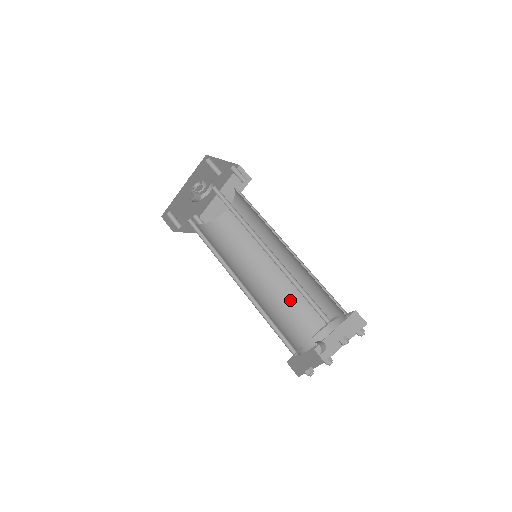
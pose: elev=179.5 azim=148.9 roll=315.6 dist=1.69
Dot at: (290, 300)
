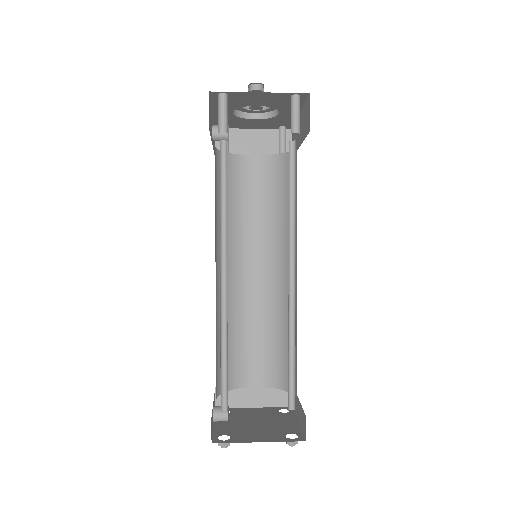
Dot at: occluded
